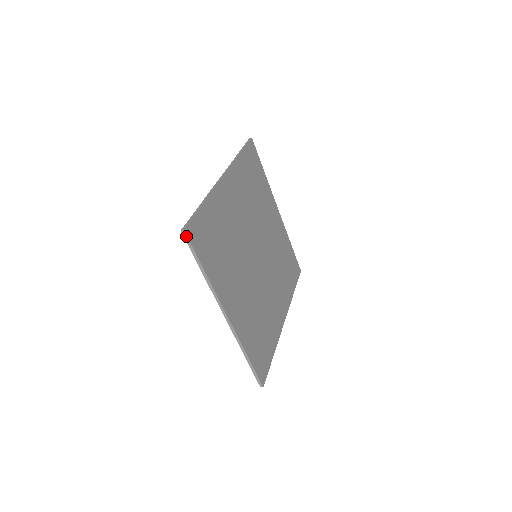
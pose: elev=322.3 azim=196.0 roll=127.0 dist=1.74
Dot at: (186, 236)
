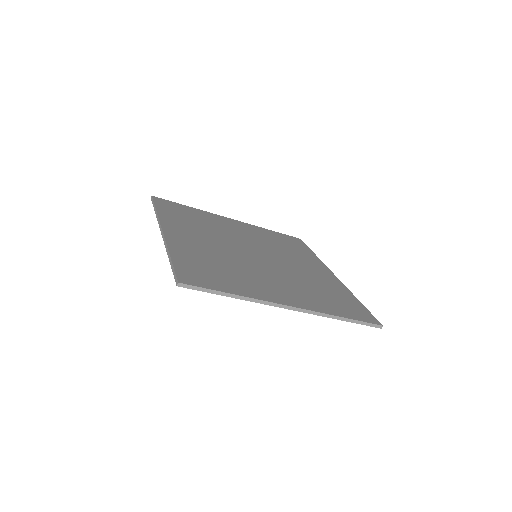
Dot at: (185, 285)
